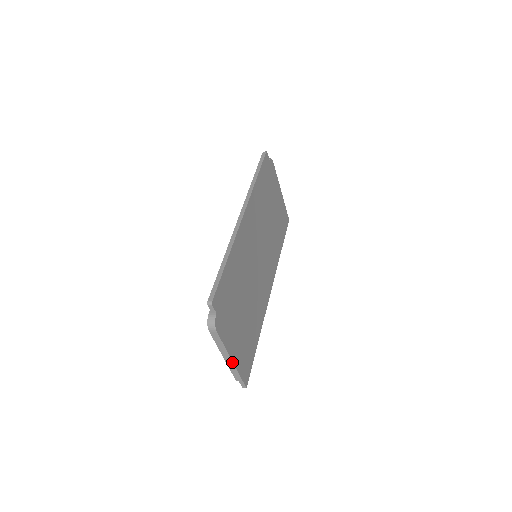
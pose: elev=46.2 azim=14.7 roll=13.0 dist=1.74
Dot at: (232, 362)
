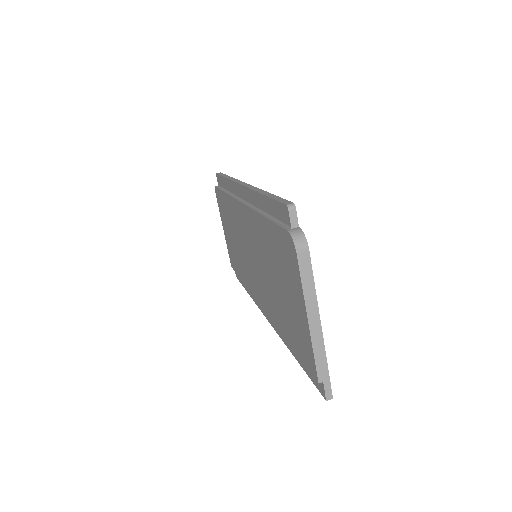
Dot at: (320, 329)
